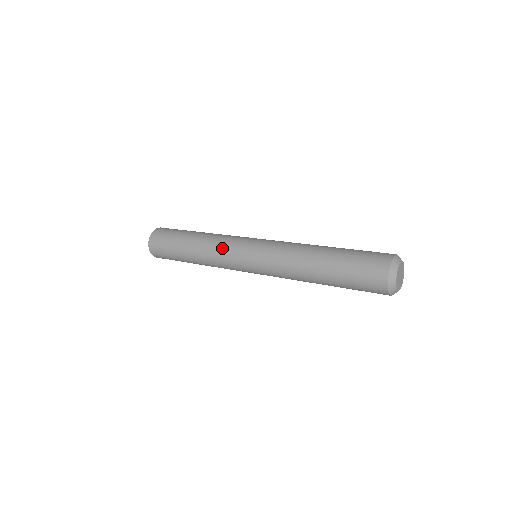
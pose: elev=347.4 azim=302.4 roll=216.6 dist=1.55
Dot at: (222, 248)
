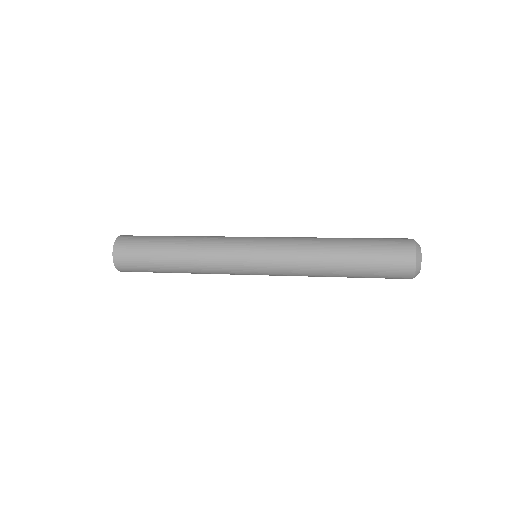
Dot at: (220, 245)
